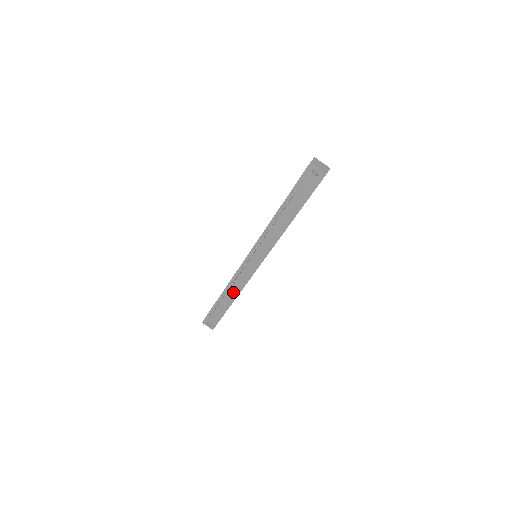
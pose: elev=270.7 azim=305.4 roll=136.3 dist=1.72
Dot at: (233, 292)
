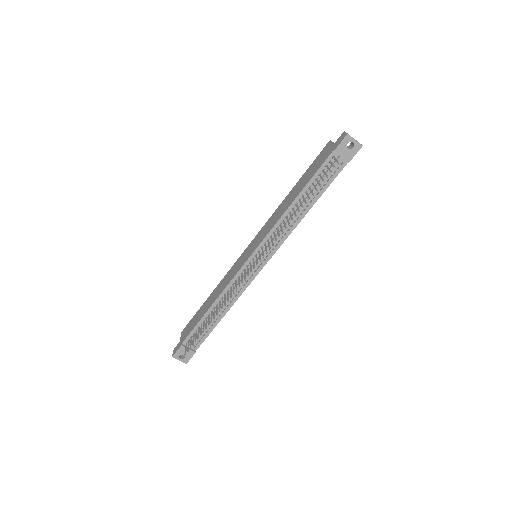
Dot at: (224, 306)
